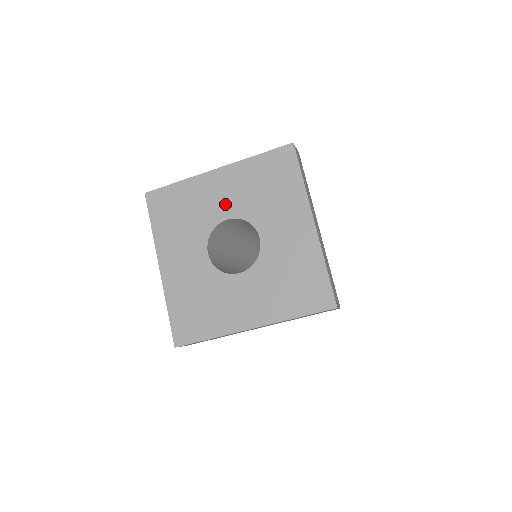
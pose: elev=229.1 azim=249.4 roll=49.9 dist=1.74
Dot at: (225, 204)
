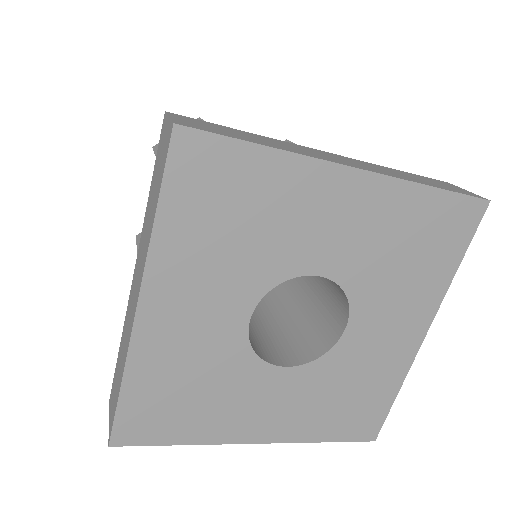
Dot at: (330, 247)
